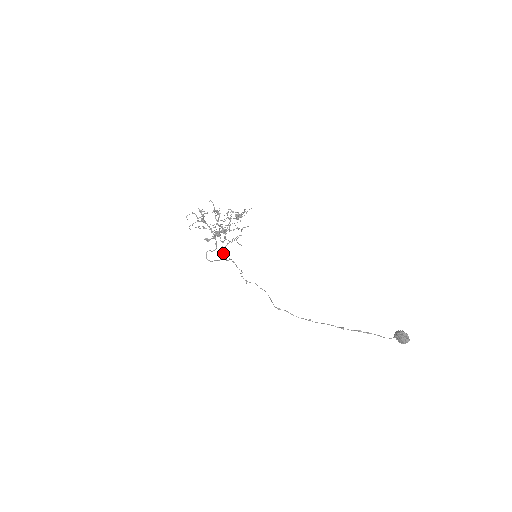
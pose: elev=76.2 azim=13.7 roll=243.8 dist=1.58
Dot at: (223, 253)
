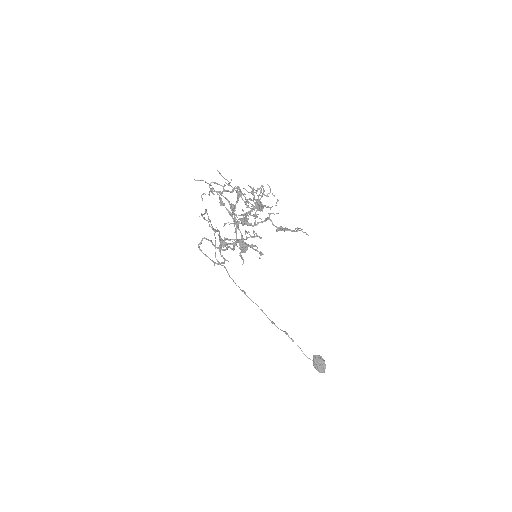
Dot at: occluded
